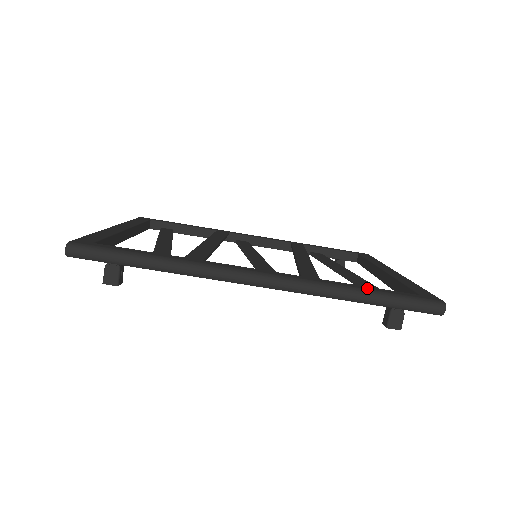
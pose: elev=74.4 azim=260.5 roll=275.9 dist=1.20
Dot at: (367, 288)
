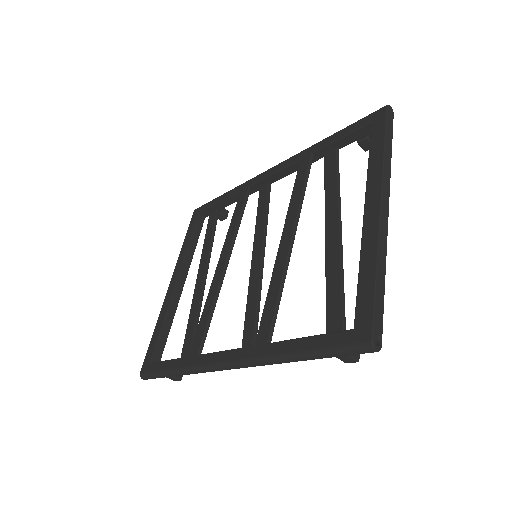
Dot at: (300, 347)
